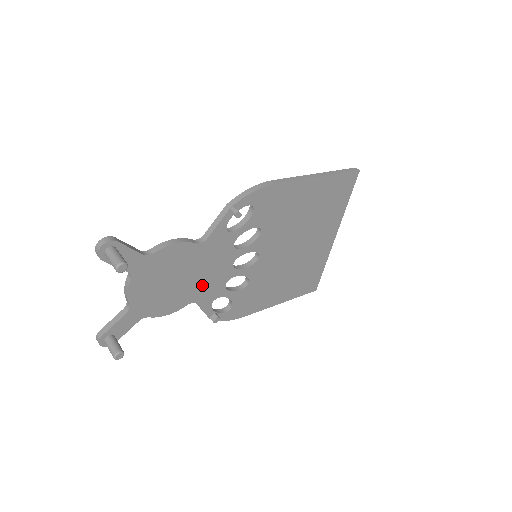
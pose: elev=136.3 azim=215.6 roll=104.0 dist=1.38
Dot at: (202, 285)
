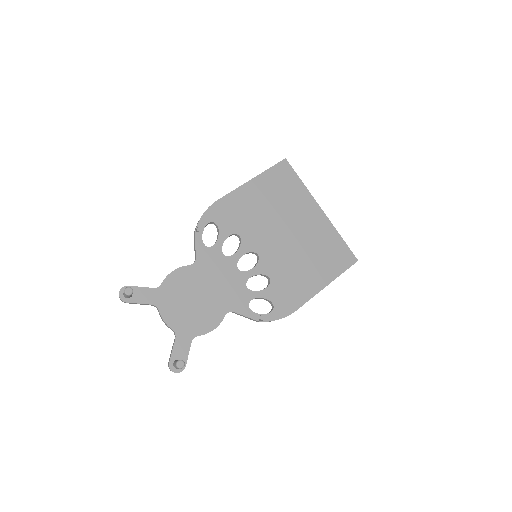
Dot at: (224, 295)
